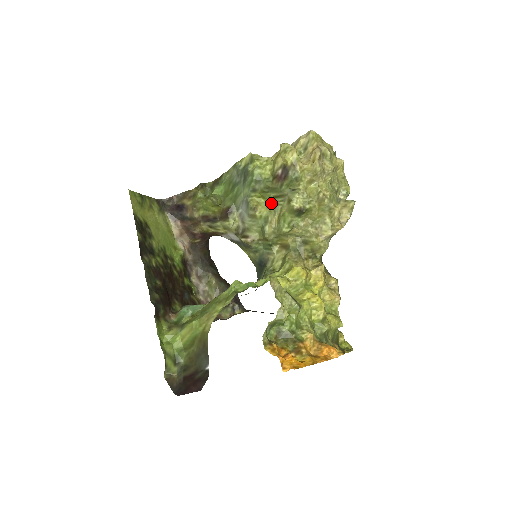
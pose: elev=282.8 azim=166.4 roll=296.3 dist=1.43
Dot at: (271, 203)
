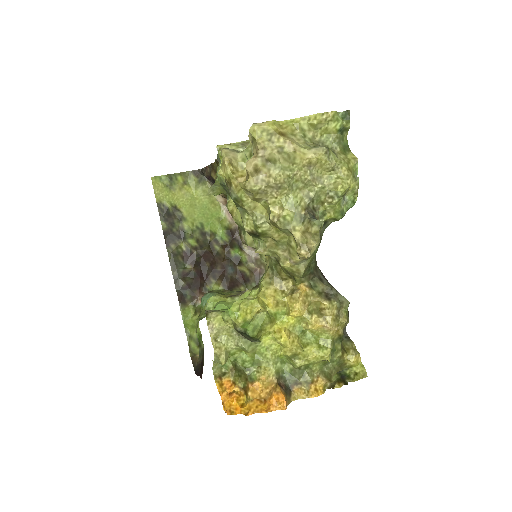
Dot at: occluded
